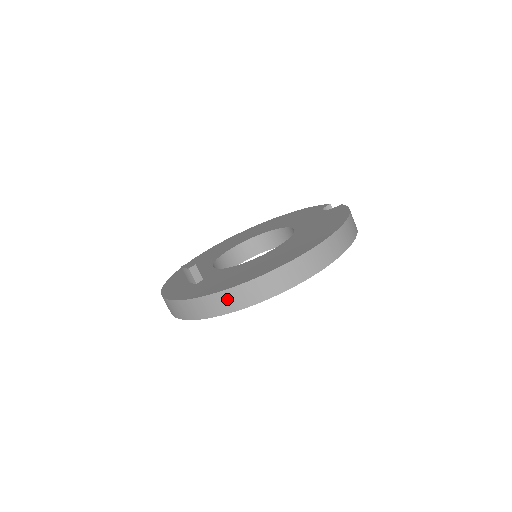
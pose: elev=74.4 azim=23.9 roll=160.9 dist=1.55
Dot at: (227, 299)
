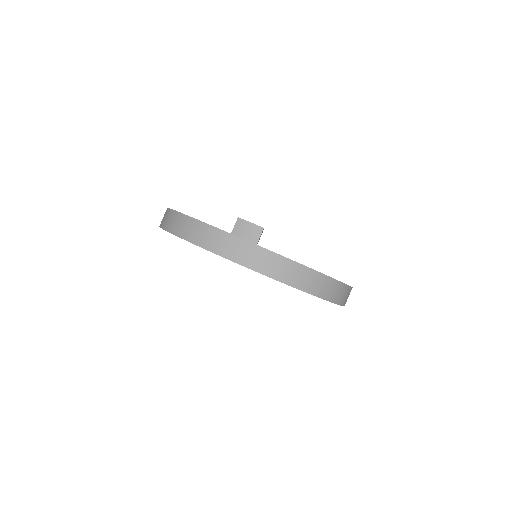
Dot at: (318, 281)
